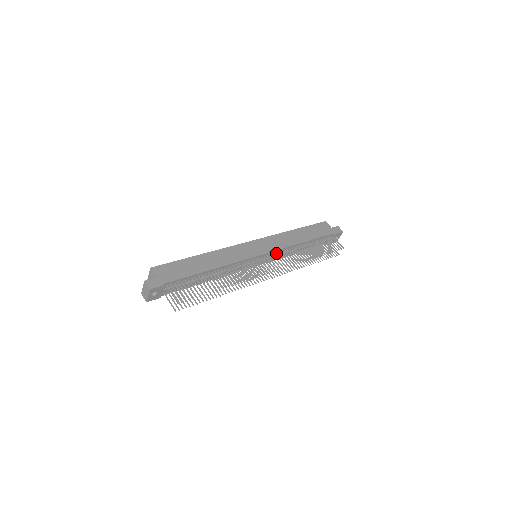
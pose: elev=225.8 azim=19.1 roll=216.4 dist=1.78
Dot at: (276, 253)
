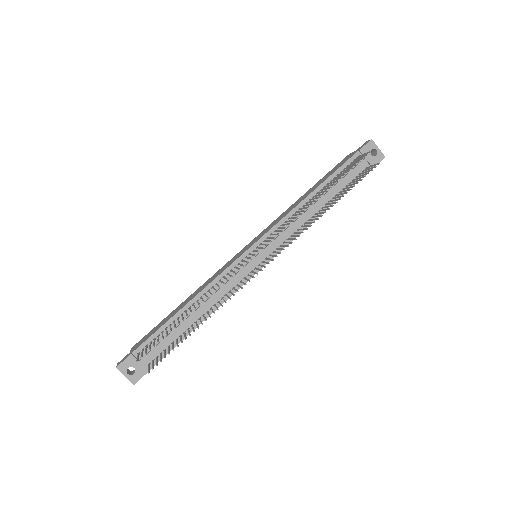
Dot at: (276, 233)
